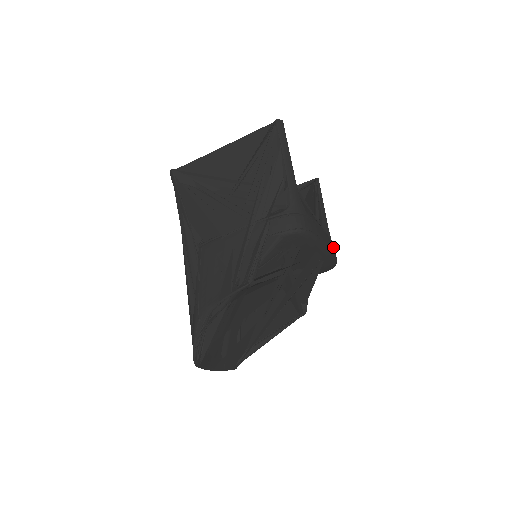
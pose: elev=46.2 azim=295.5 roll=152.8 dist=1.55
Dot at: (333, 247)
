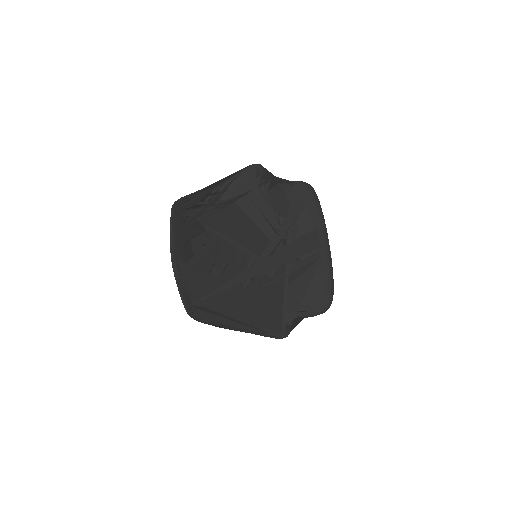
Dot at: occluded
